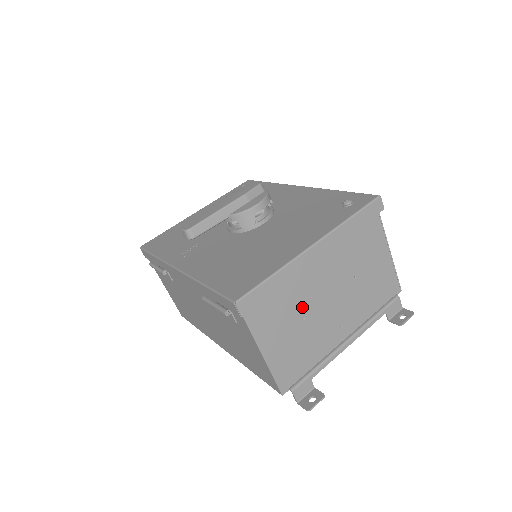
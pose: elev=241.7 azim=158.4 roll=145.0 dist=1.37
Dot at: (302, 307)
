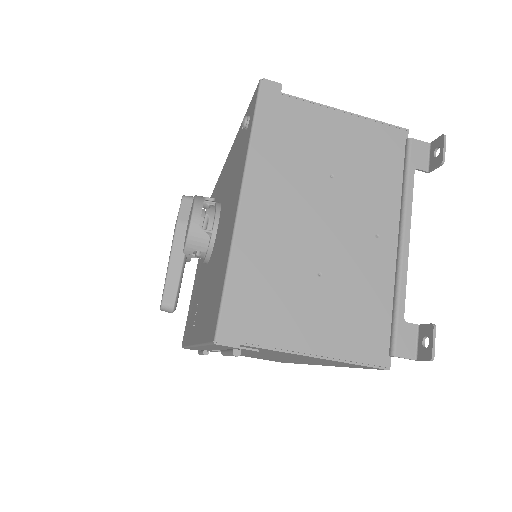
Dot at: (303, 267)
